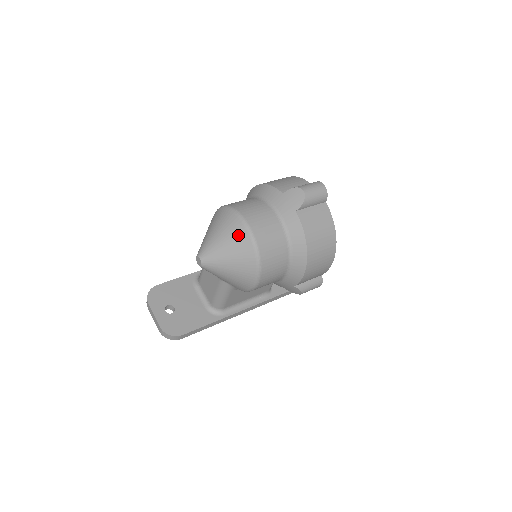
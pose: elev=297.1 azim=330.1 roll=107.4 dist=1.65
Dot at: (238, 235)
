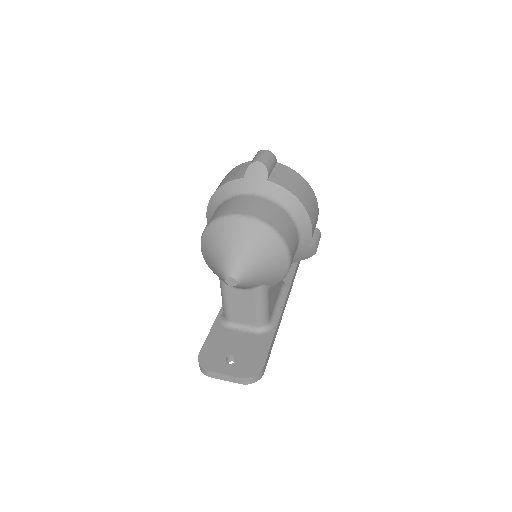
Dot at: (246, 230)
